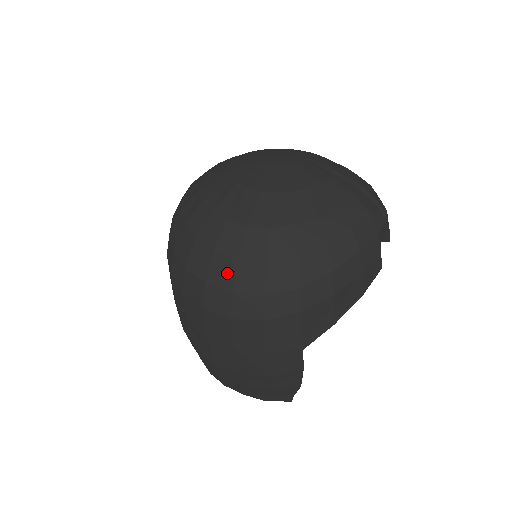
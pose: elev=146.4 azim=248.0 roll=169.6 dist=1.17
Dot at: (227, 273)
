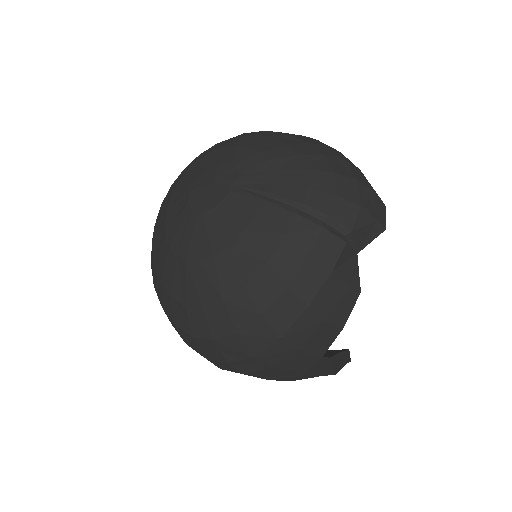
Dot at: (192, 343)
